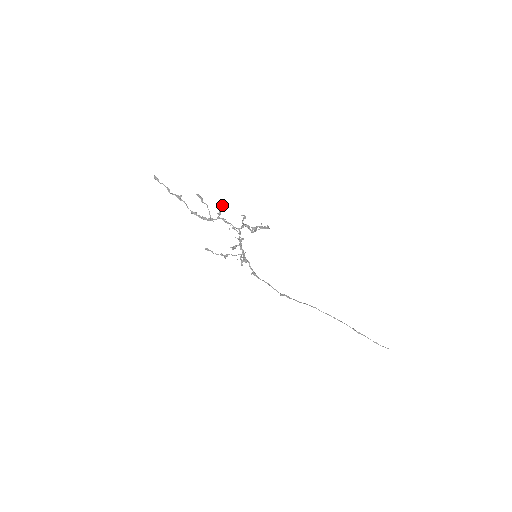
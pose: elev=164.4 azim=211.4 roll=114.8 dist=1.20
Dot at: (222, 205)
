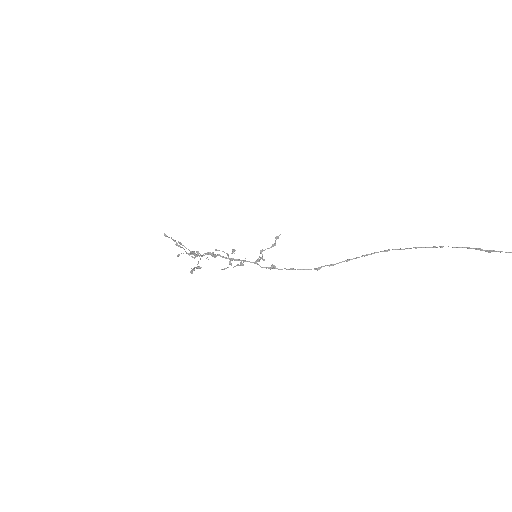
Dot at: (177, 255)
